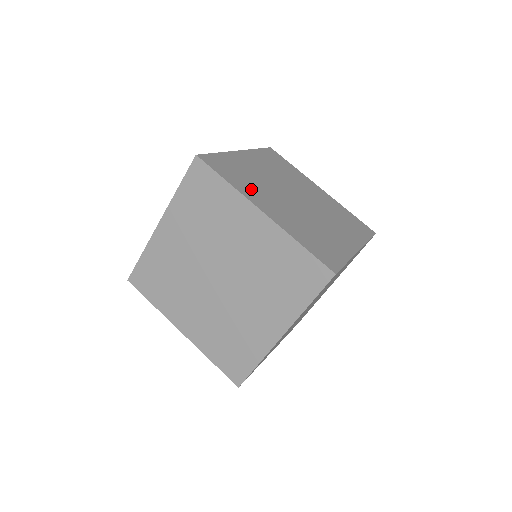
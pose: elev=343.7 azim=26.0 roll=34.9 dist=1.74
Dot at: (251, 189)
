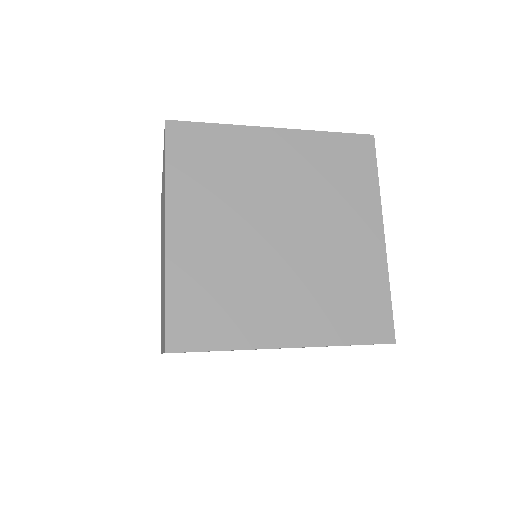
Dot at: (197, 192)
